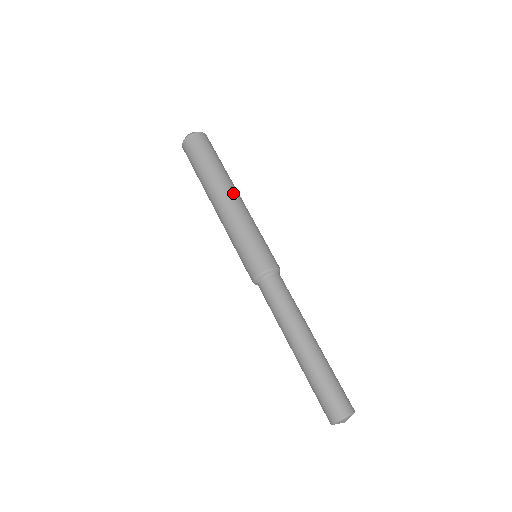
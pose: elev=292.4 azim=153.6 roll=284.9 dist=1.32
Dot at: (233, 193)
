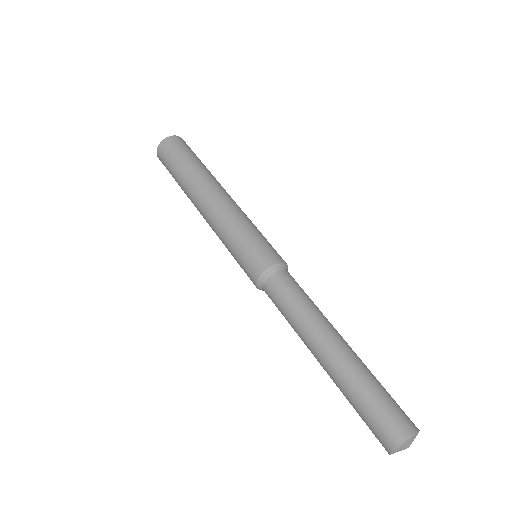
Dot at: occluded
